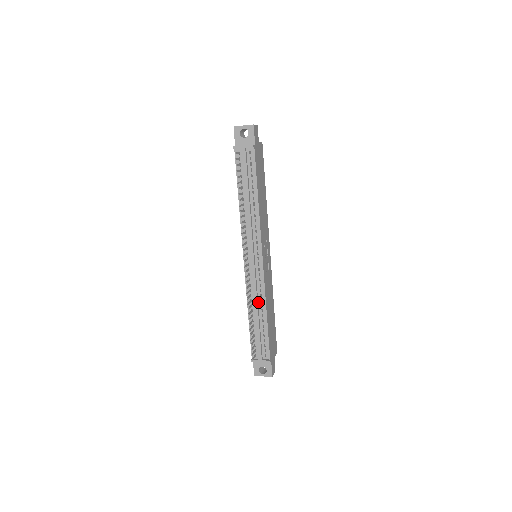
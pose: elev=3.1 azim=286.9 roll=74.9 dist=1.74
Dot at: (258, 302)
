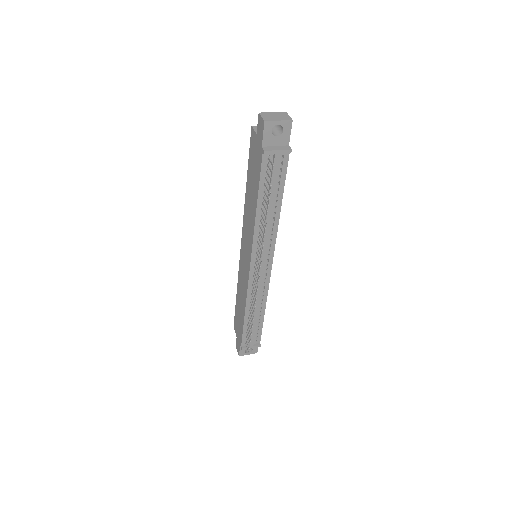
Dot at: (258, 302)
